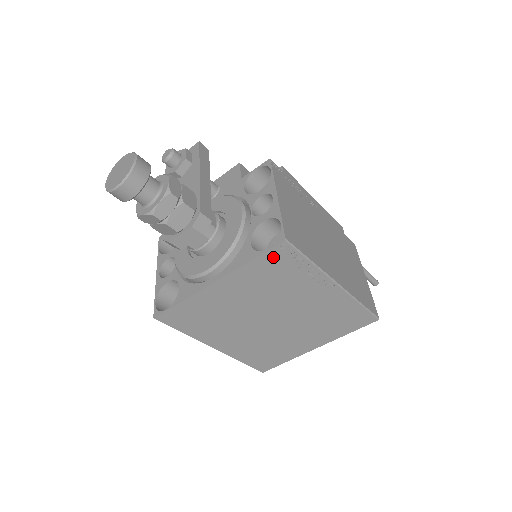
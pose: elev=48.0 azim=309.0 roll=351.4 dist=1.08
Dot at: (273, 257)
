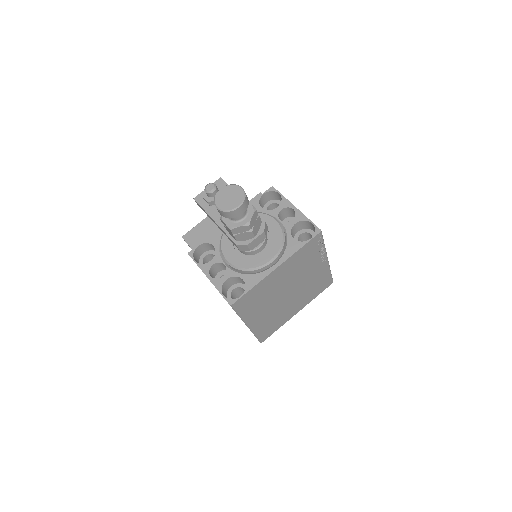
Dot at: (311, 244)
